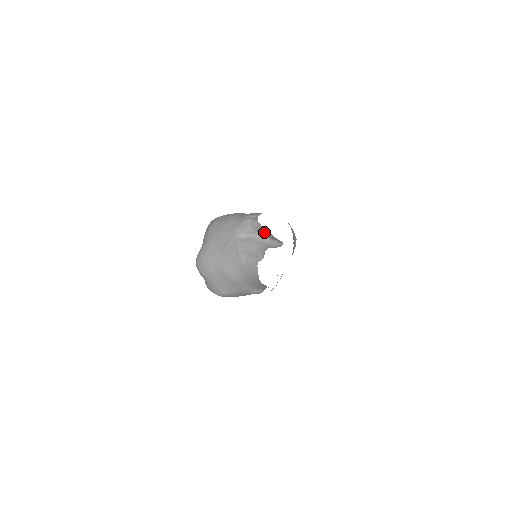
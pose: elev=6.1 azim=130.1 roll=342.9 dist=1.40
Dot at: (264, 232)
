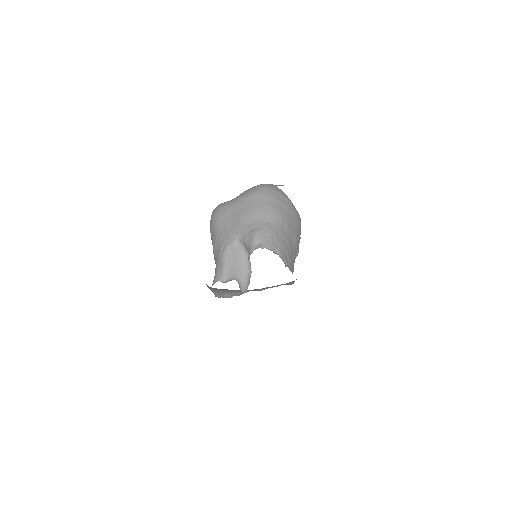
Dot at: occluded
